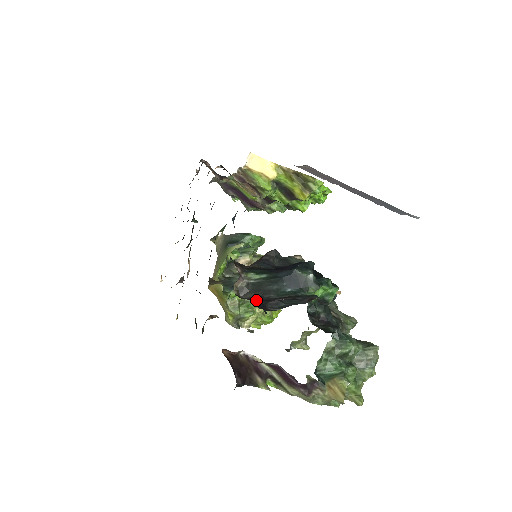
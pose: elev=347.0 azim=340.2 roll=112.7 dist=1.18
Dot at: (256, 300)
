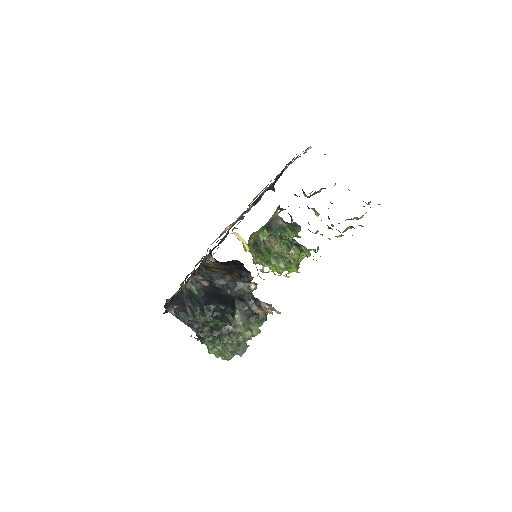
Dot at: (170, 305)
